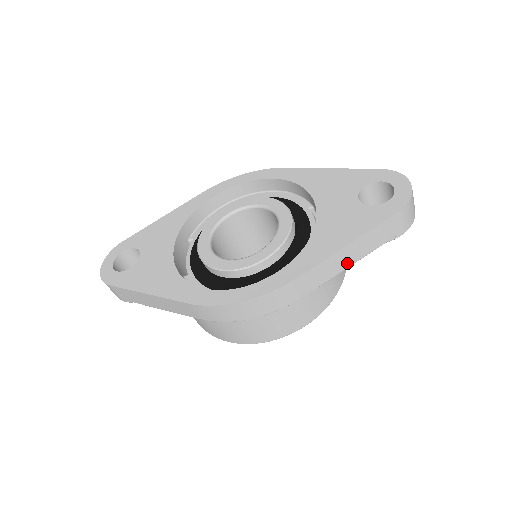
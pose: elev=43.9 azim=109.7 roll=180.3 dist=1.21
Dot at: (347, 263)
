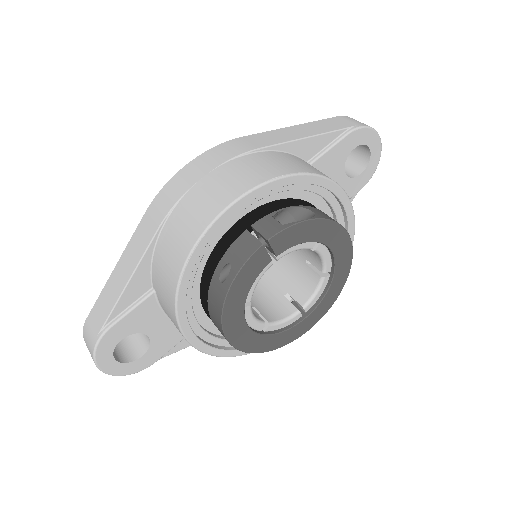
Dot at: (303, 135)
